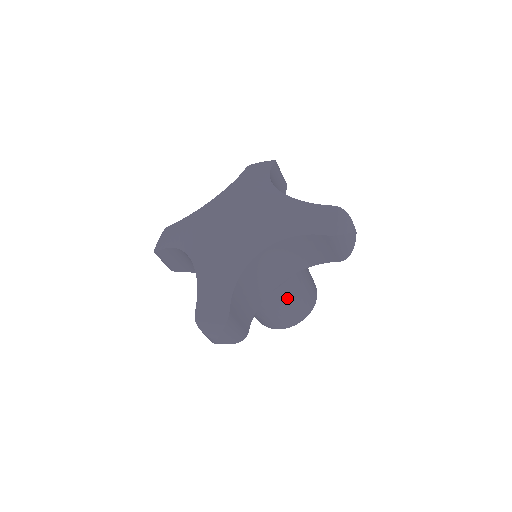
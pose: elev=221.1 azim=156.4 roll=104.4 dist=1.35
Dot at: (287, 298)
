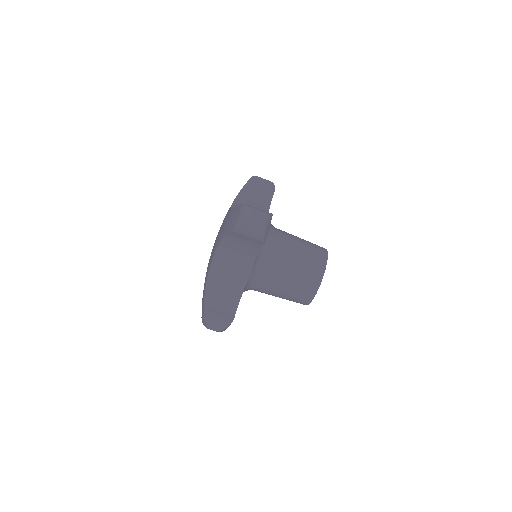
Dot at: (279, 280)
